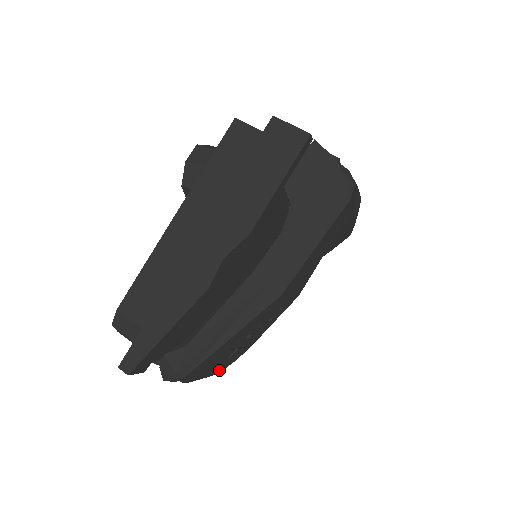
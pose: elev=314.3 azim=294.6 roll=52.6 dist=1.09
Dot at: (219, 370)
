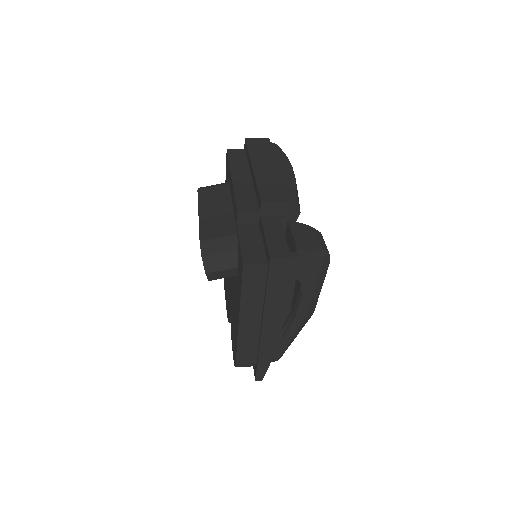
Dot at: occluded
